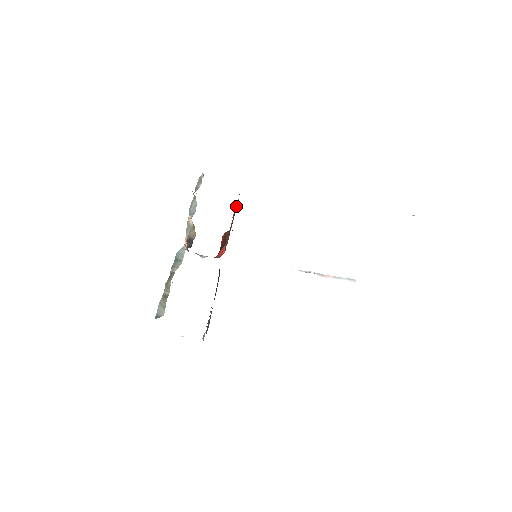
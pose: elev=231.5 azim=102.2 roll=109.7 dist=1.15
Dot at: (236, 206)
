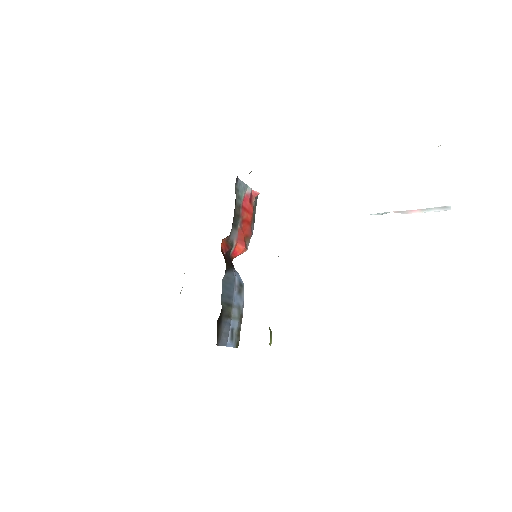
Dot at: (248, 193)
